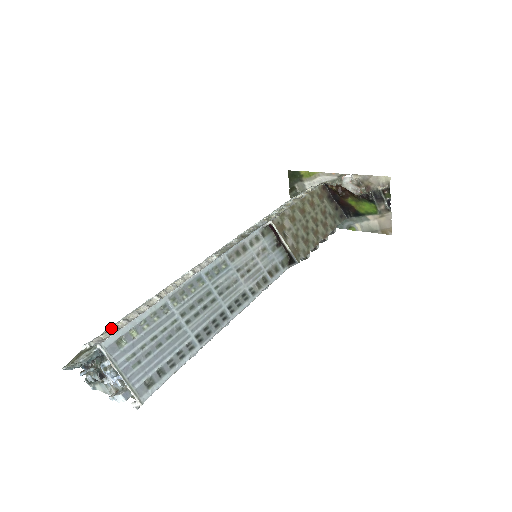
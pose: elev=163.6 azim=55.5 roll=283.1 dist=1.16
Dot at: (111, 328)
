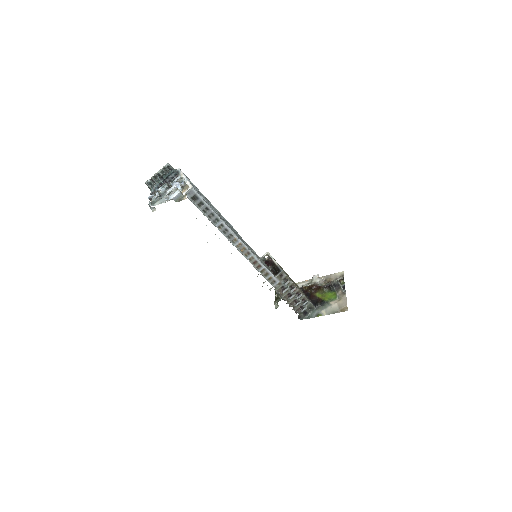
Dot at: occluded
